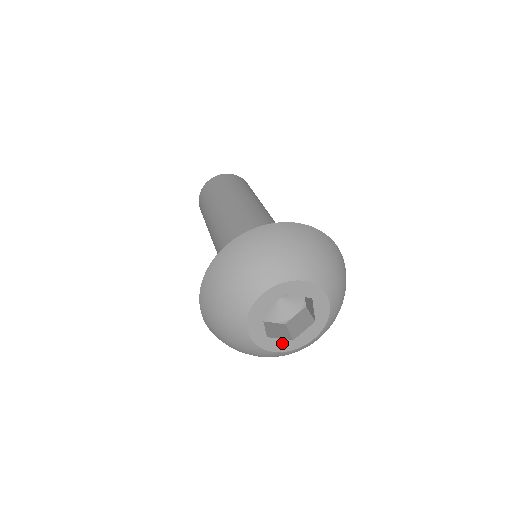
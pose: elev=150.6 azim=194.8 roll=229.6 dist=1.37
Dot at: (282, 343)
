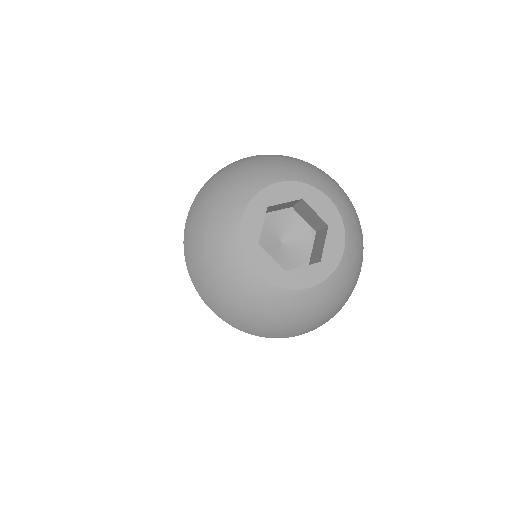
Dot at: (271, 266)
